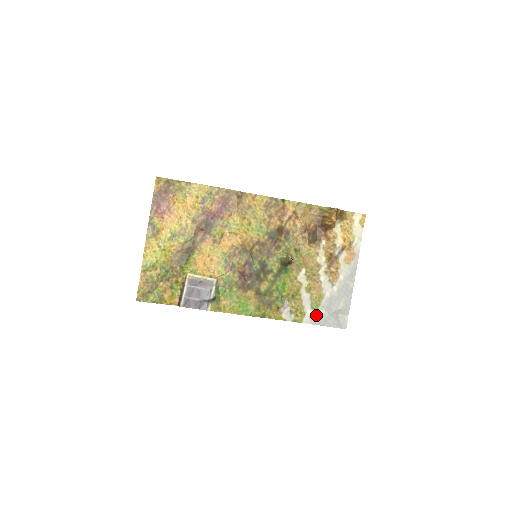
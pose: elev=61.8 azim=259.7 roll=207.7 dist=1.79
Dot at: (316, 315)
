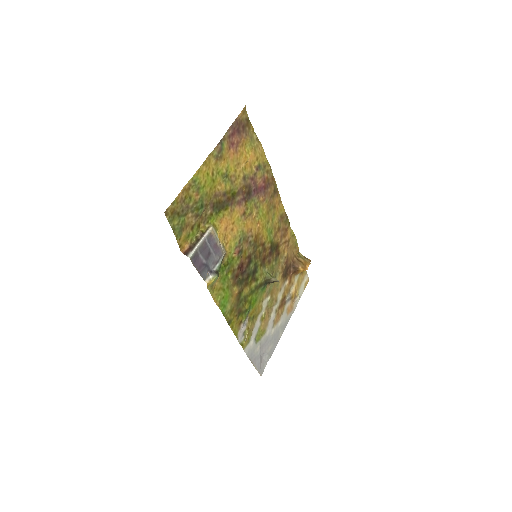
Dot at: (254, 348)
